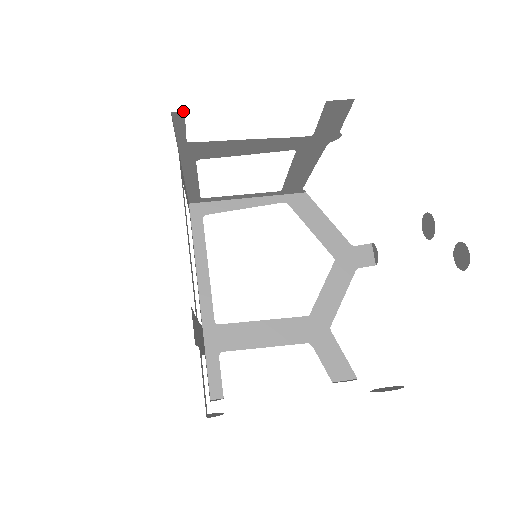
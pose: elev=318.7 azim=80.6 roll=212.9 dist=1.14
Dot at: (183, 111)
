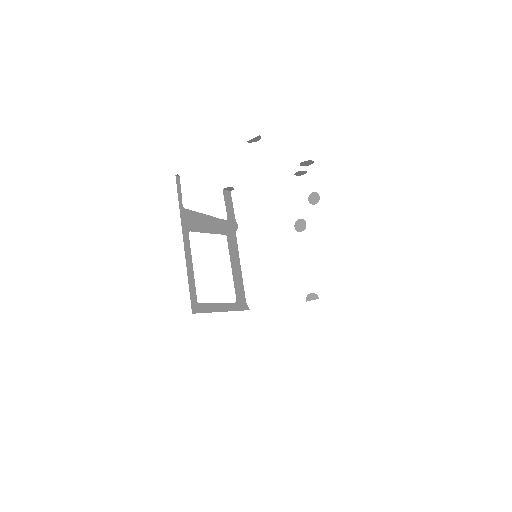
Dot at: (179, 177)
